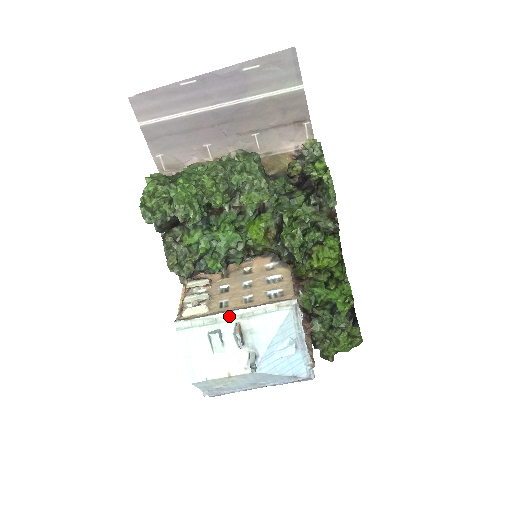
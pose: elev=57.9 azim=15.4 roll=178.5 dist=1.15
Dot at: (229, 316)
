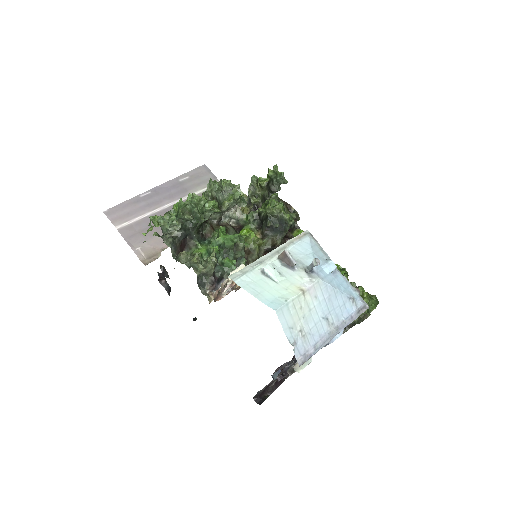
Dot at: (269, 256)
